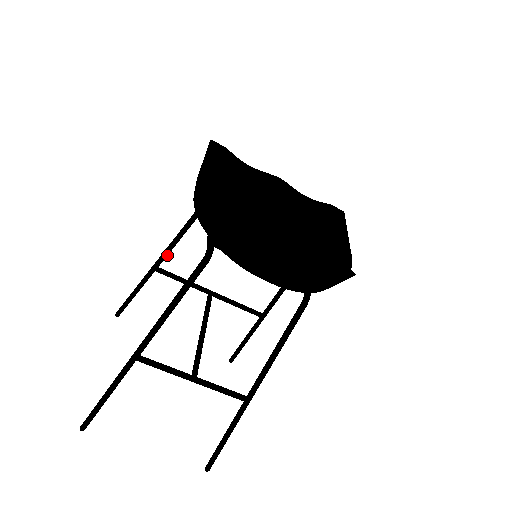
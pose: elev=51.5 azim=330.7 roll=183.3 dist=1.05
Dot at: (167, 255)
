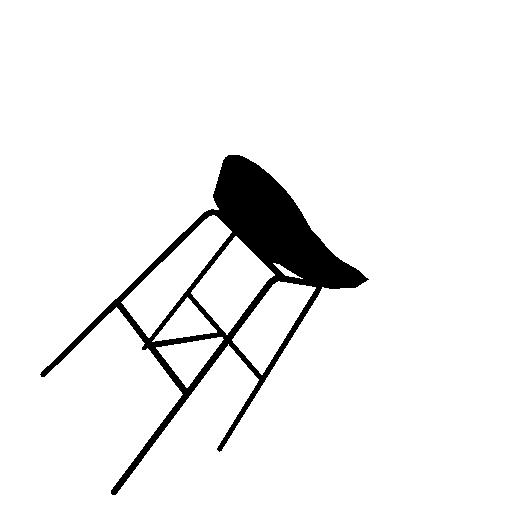
Dot at: (200, 279)
